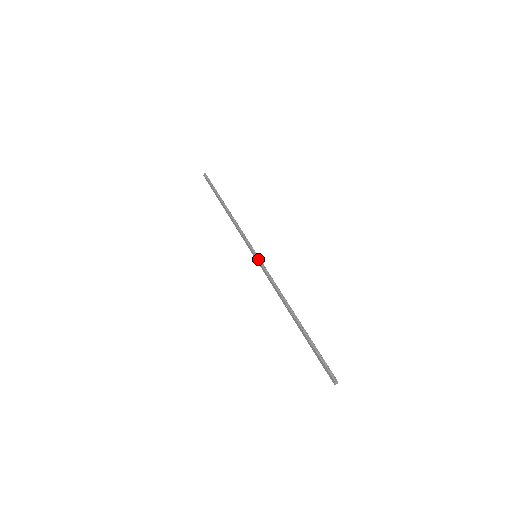
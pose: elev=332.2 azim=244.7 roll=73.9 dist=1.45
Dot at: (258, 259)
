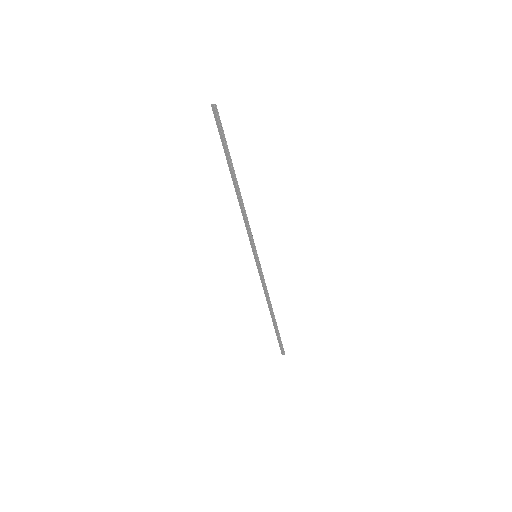
Dot at: (258, 262)
